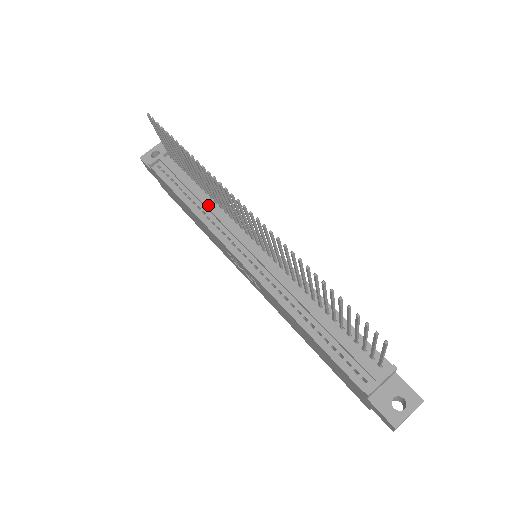
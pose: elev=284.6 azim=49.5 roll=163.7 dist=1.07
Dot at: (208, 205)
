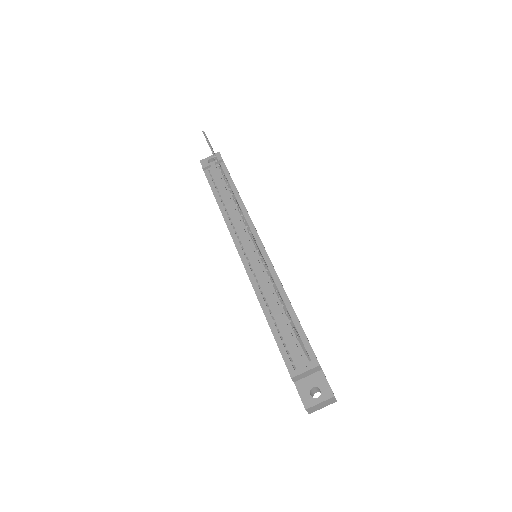
Dot at: (232, 209)
